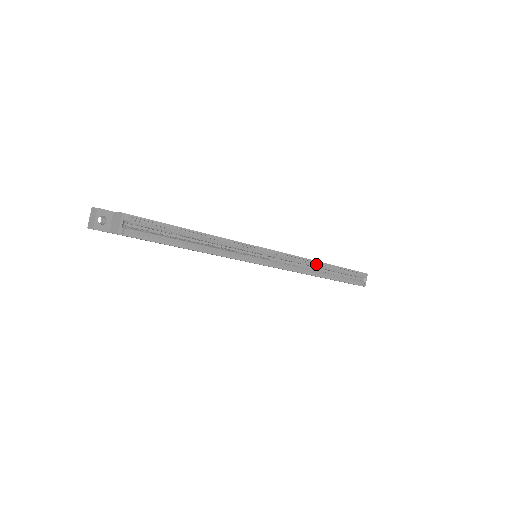
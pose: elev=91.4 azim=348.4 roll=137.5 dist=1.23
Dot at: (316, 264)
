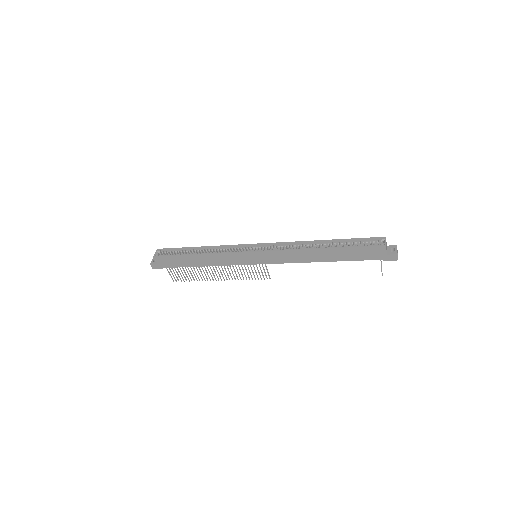
Dot at: (311, 244)
